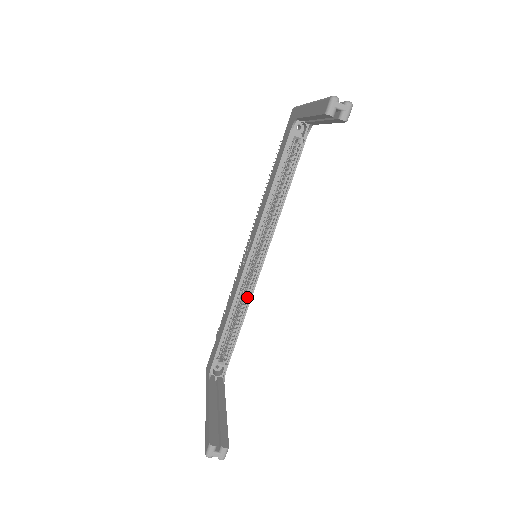
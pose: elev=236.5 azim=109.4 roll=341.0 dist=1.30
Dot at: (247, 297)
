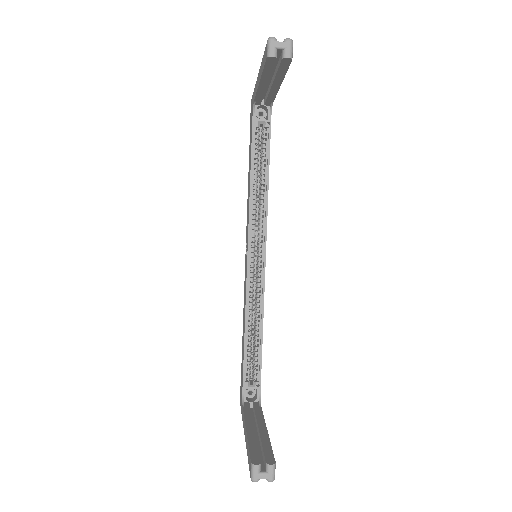
Dot at: (259, 303)
